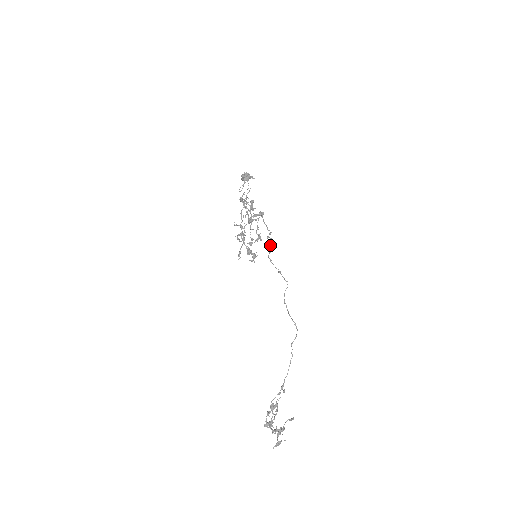
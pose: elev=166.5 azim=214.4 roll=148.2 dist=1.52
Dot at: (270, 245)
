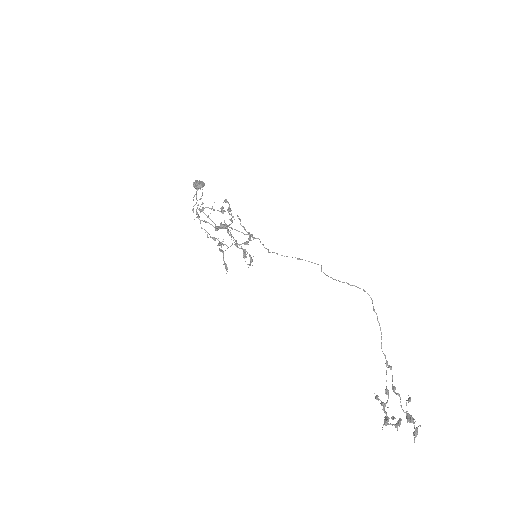
Dot at: (262, 244)
